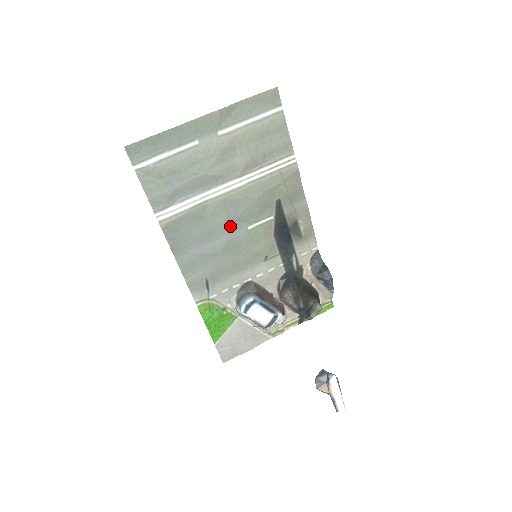
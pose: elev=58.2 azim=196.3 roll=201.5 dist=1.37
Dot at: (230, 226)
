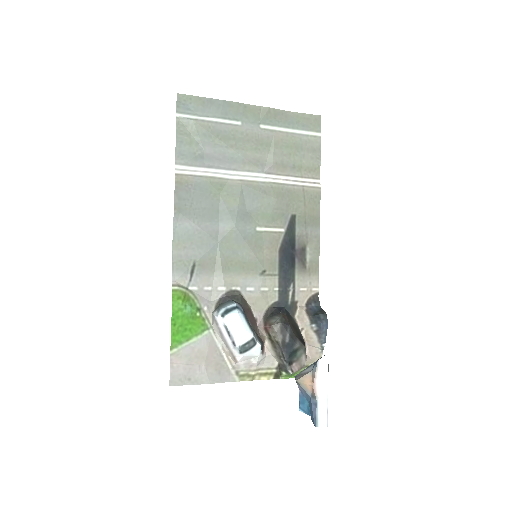
Dot at: (240, 215)
